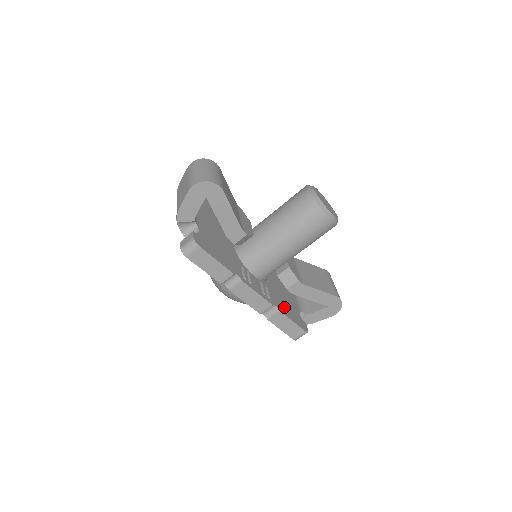
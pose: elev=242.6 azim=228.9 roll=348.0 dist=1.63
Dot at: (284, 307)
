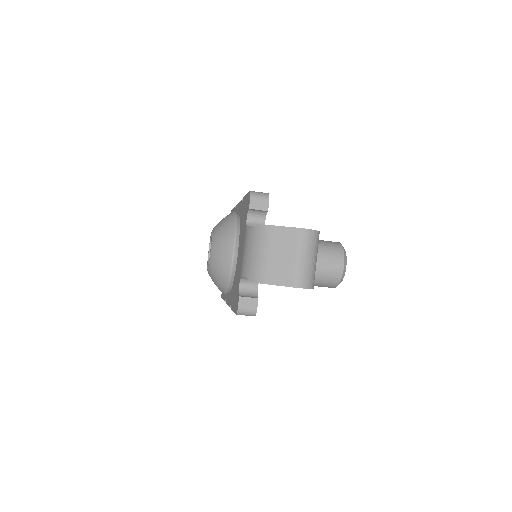
Dot at: occluded
